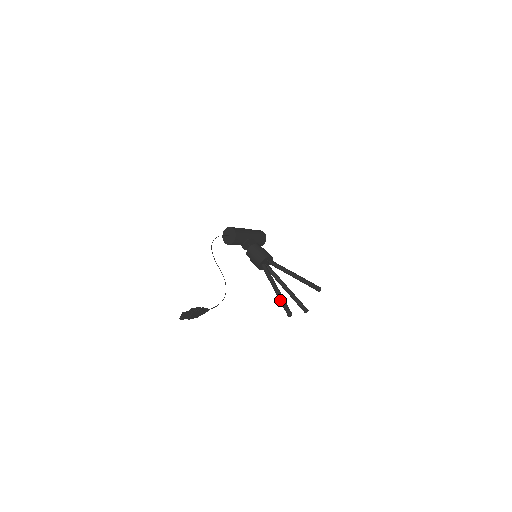
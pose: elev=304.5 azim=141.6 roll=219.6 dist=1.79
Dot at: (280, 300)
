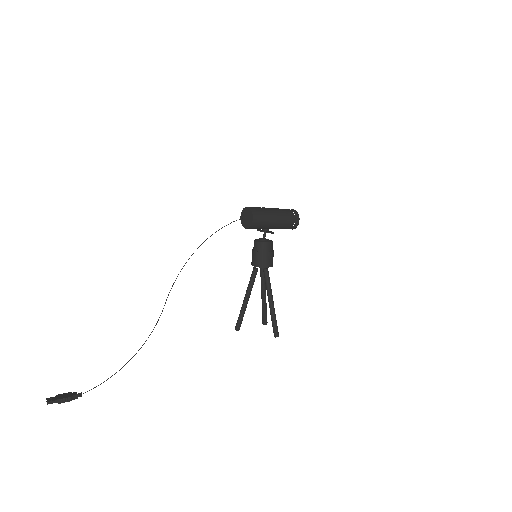
Dot at: (240, 312)
